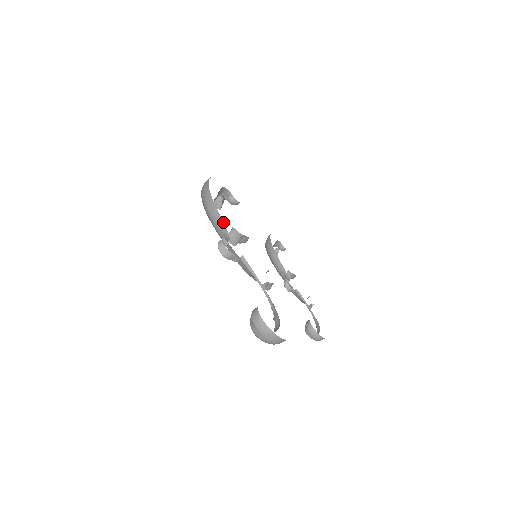
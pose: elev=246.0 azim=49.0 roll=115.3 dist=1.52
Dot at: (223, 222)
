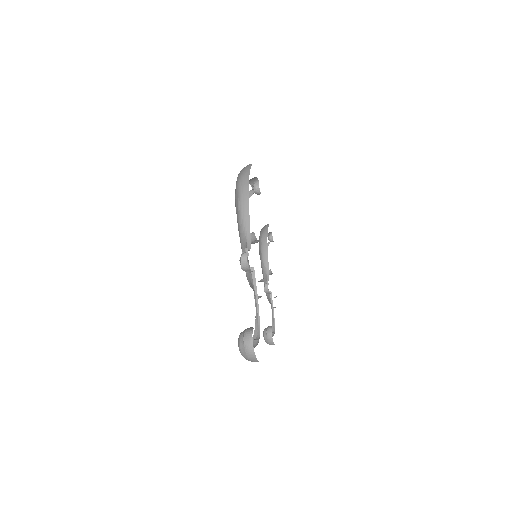
Dot at: occluded
